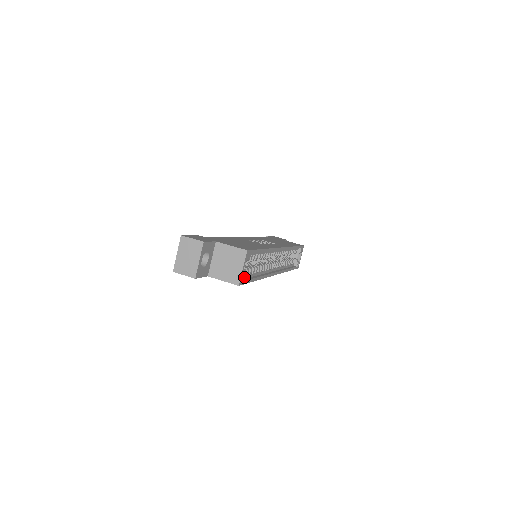
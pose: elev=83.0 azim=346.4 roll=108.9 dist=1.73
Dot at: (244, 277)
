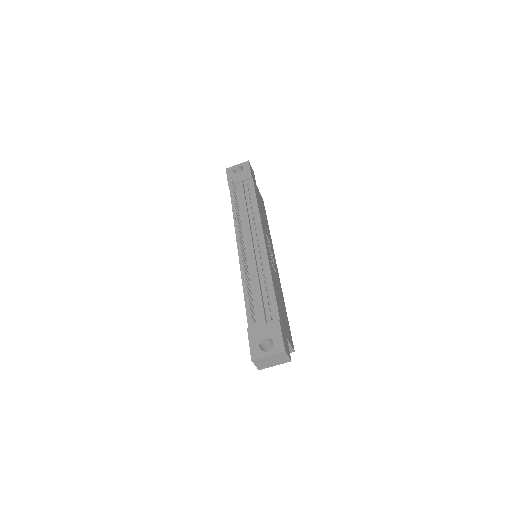
Dot at: occluded
